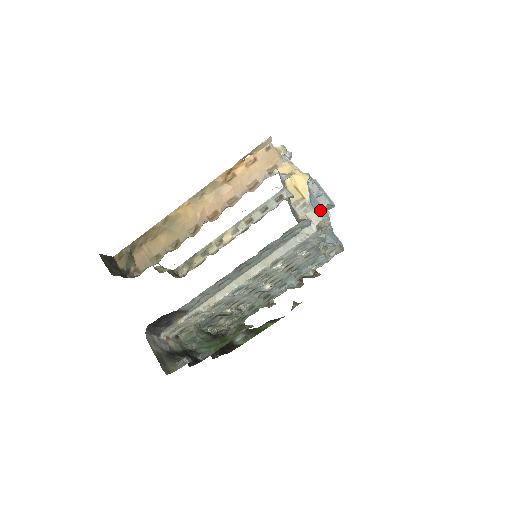
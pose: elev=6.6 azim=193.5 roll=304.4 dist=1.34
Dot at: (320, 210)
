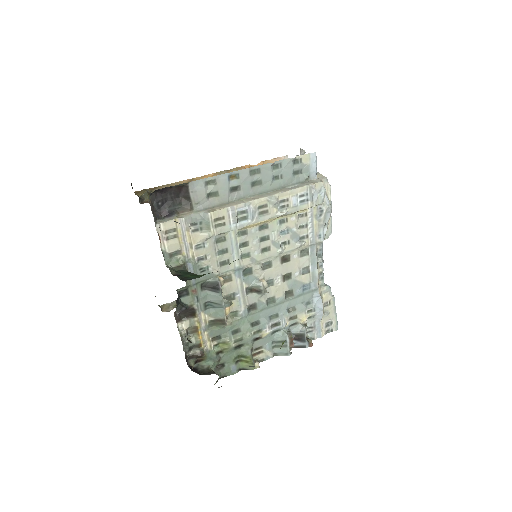
Dot at: occluded
